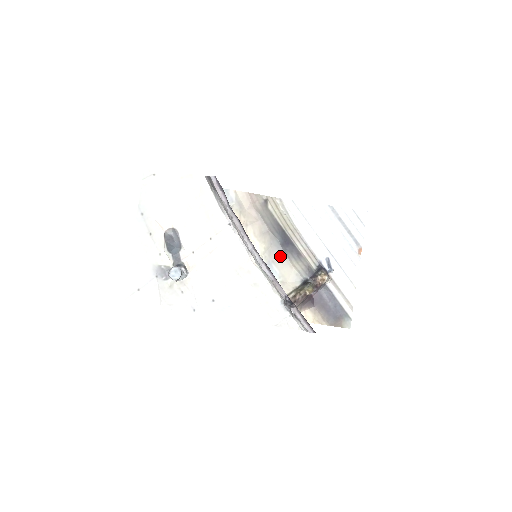
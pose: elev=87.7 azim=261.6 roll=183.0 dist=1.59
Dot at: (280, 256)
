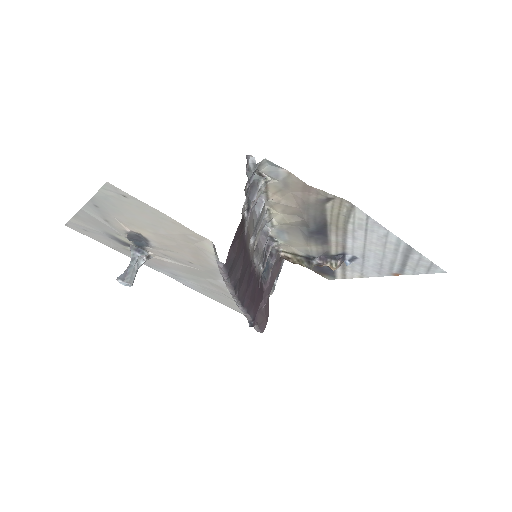
Dot at: (300, 235)
